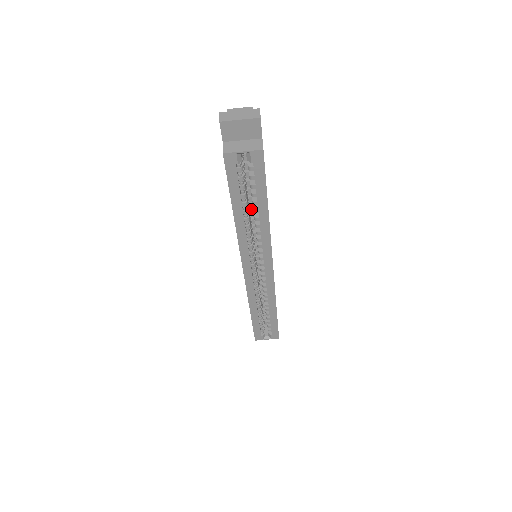
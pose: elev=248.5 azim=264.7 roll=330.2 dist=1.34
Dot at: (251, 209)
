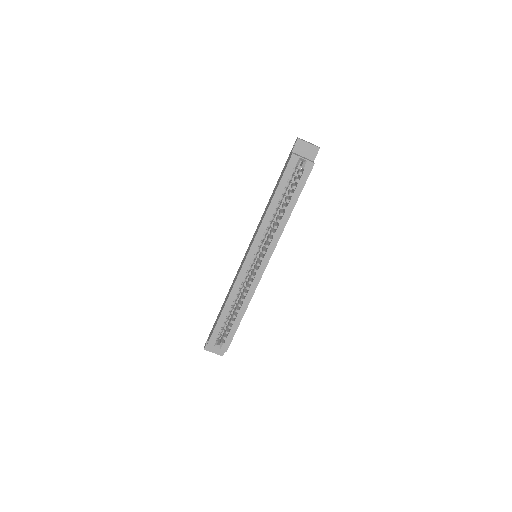
Dot at: occluded
